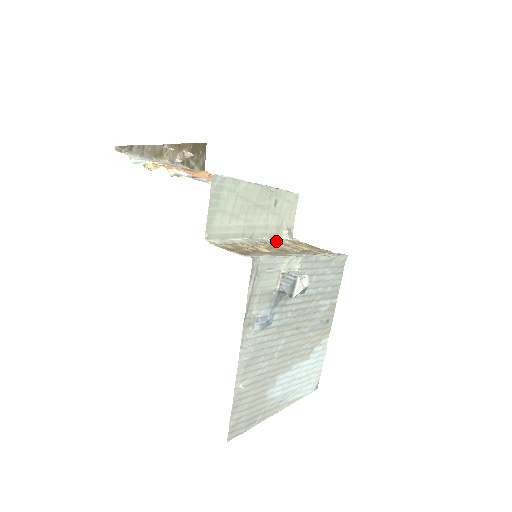
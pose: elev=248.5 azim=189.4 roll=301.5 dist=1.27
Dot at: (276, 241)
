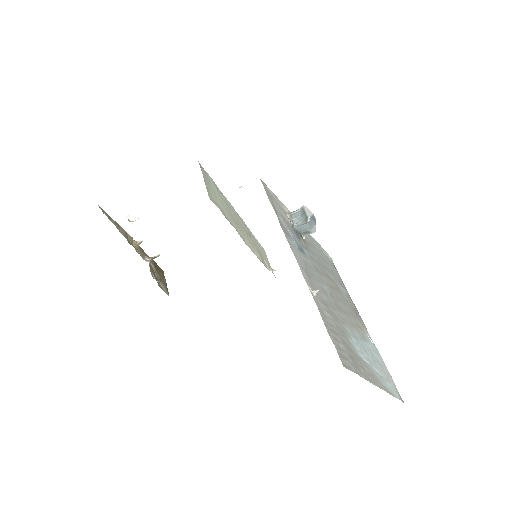
Dot at: occluded
